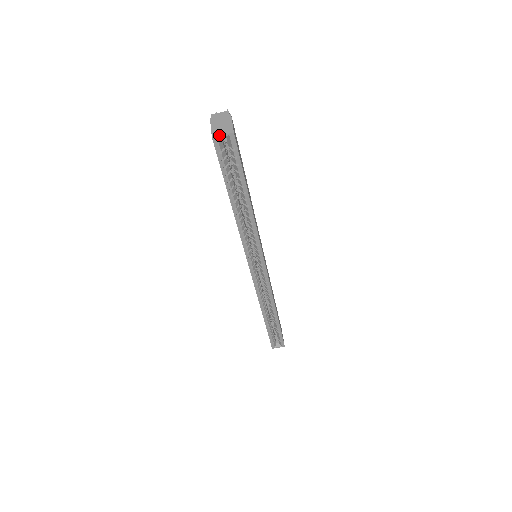
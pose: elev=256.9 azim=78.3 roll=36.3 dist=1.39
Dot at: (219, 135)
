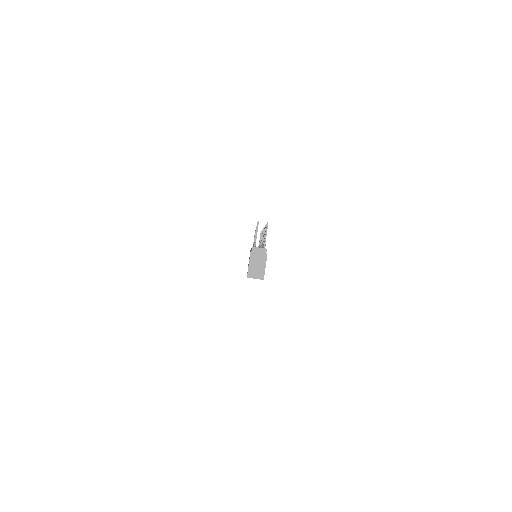
Dot at: occluded
